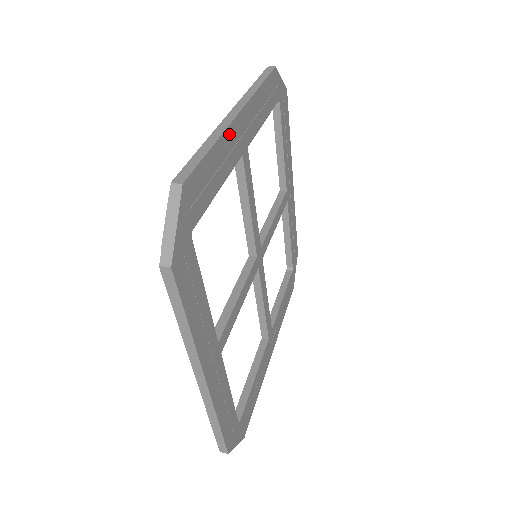
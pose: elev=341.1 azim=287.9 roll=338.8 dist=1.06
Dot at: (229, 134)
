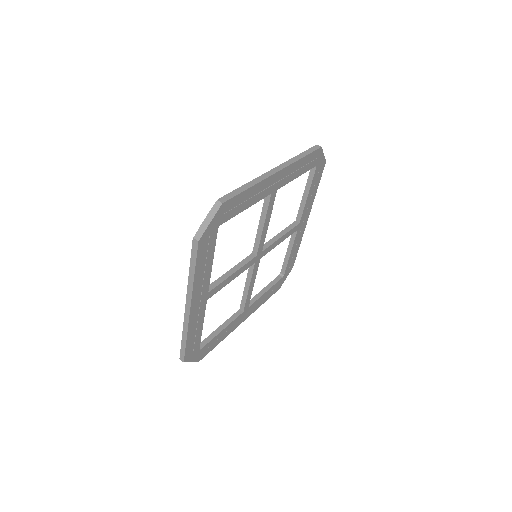
Dot at: (191, 321)
